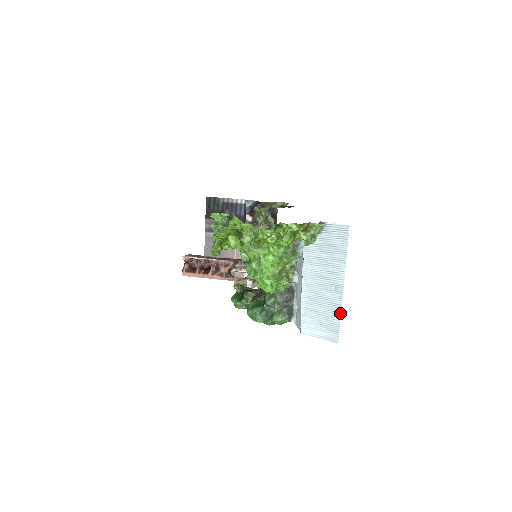
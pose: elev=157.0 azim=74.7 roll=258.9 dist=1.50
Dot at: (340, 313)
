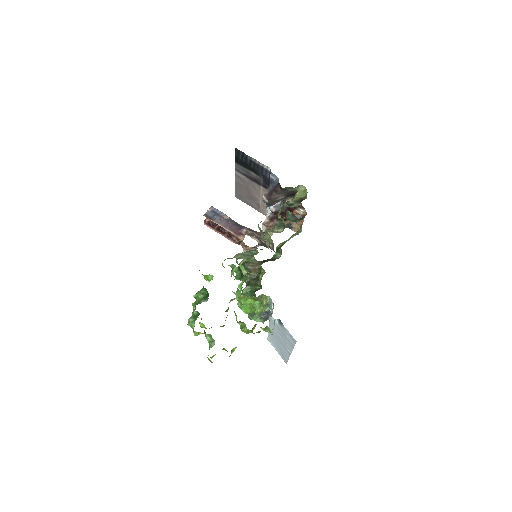
Dot at: (288, 359)
